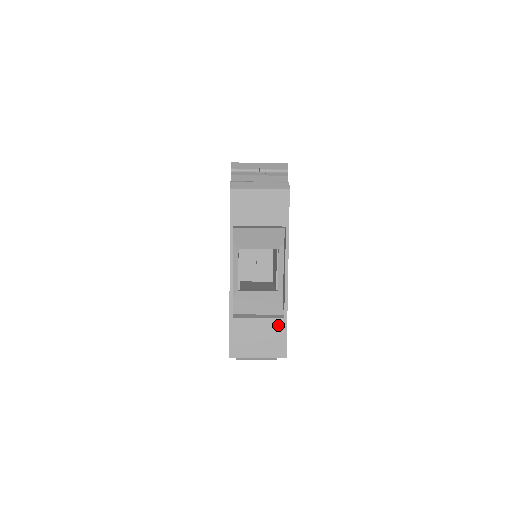
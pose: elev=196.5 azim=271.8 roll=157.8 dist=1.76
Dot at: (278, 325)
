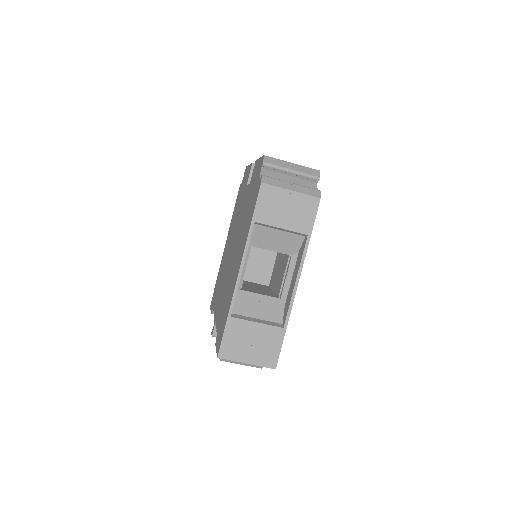
Dot at: (275, 334)
